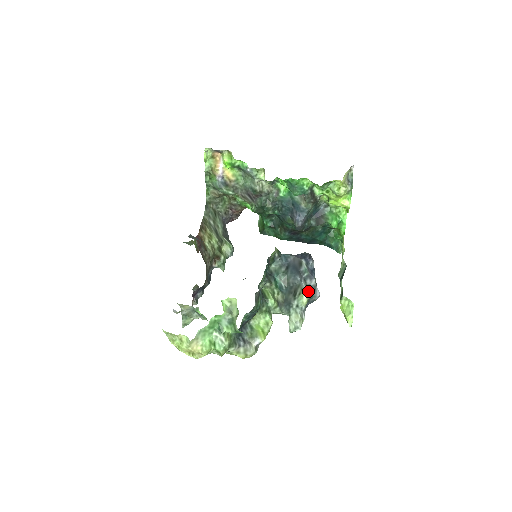
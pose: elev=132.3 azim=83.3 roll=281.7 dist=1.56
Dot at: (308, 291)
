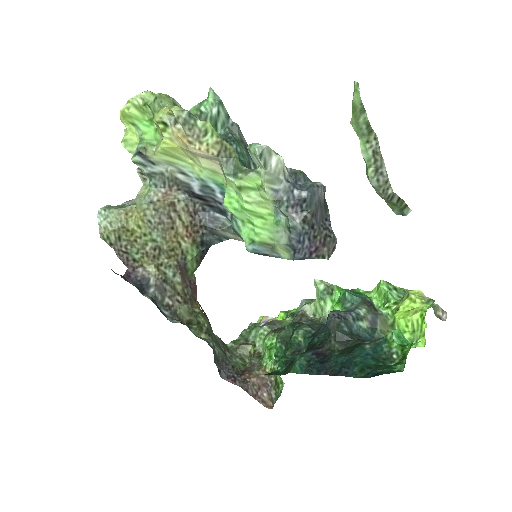
Dot at: occluded
